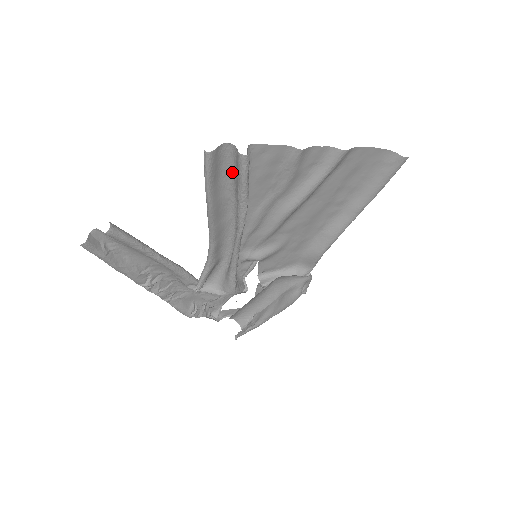
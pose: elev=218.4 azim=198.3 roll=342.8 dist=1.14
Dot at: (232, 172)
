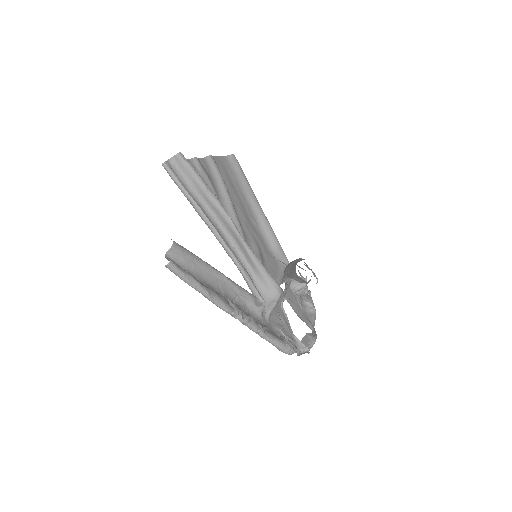
Dot at: (185, 182)
